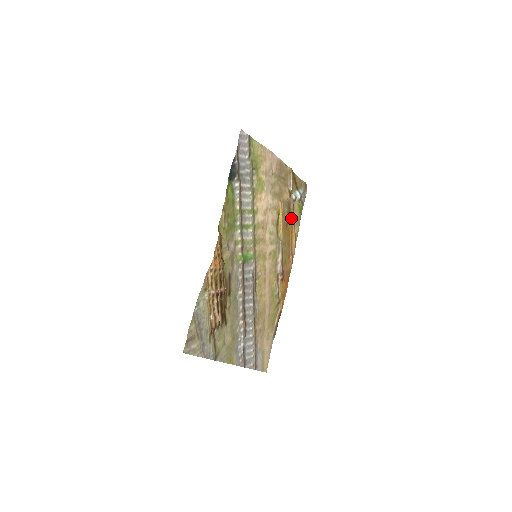
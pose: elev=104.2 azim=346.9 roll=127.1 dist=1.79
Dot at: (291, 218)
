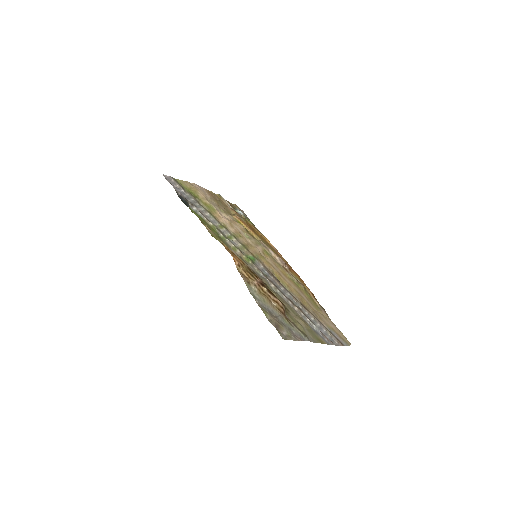
Dot at: (251, 226)
